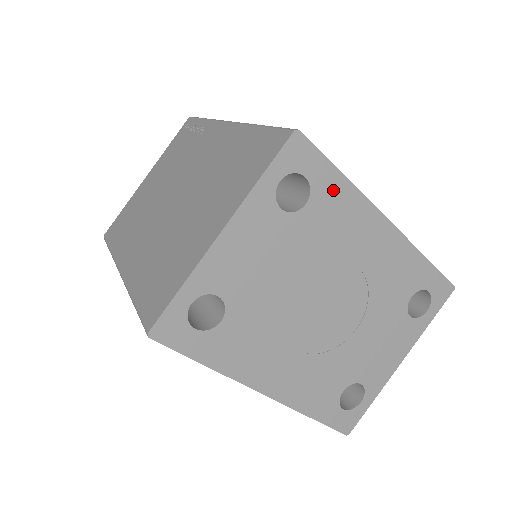
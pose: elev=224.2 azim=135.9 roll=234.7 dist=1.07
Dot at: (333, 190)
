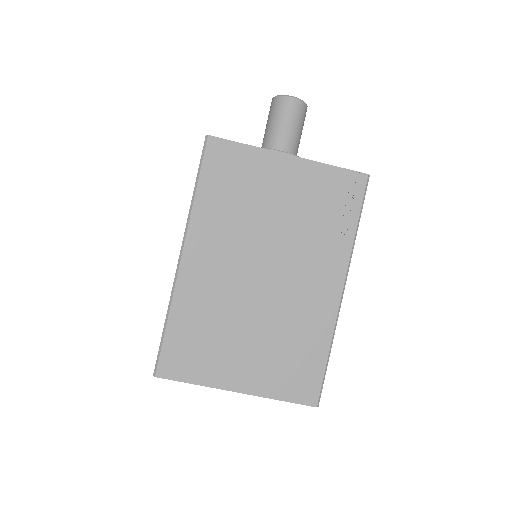
Dot at: occluded
